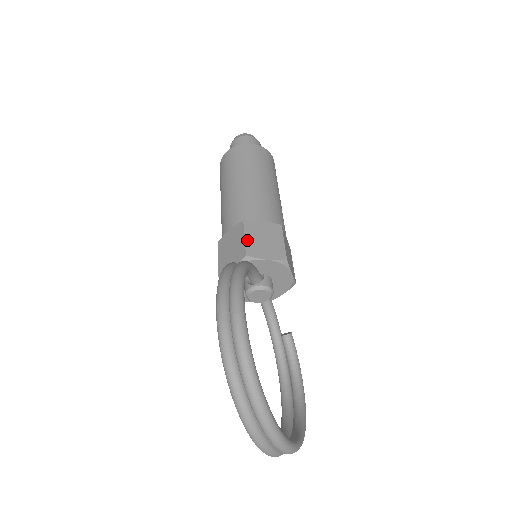
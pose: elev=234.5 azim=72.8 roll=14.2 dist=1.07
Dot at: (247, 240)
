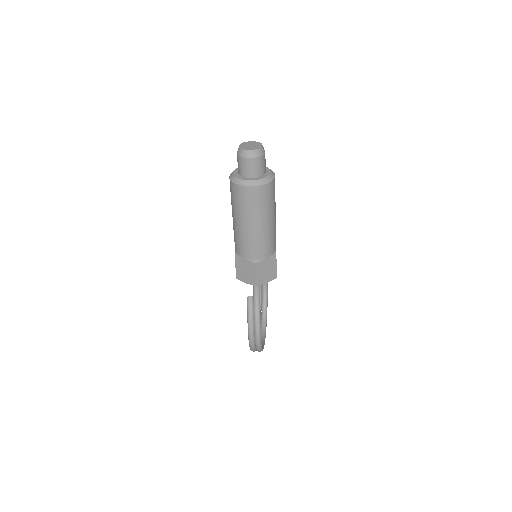
Dot at: (257, 276)
